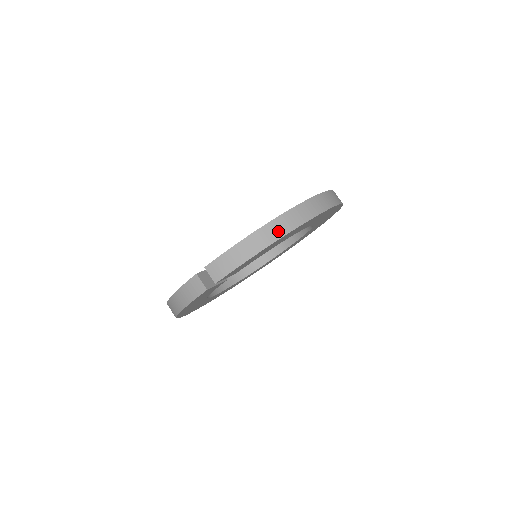
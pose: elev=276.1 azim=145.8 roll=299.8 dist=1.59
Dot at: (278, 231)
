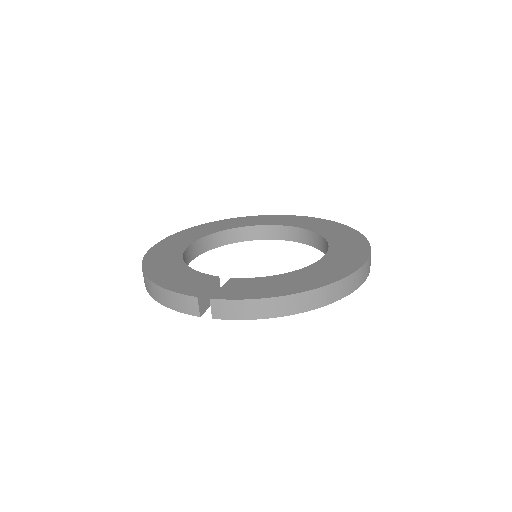
Dot at: (304, 305)
